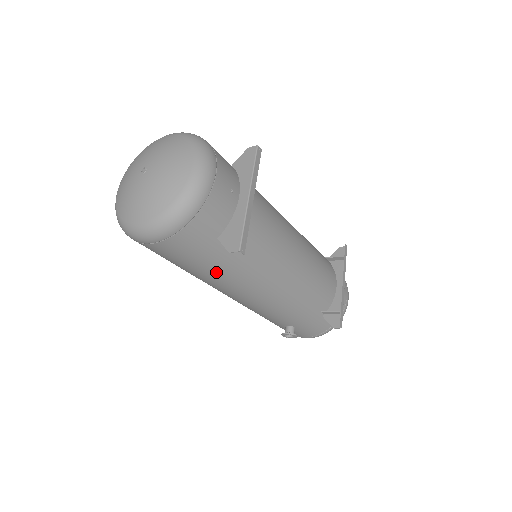
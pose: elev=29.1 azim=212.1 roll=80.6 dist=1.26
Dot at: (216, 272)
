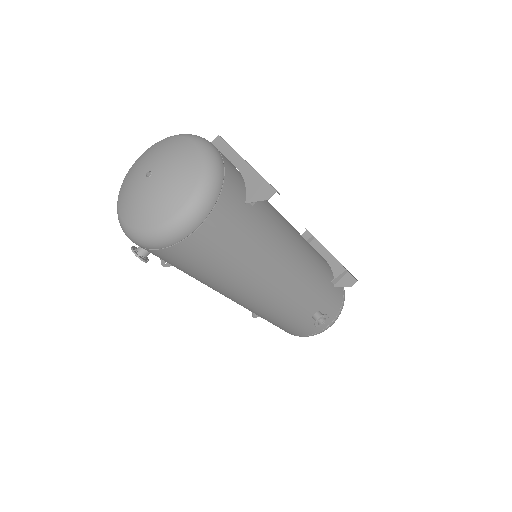
Dot at: (253, 250)
